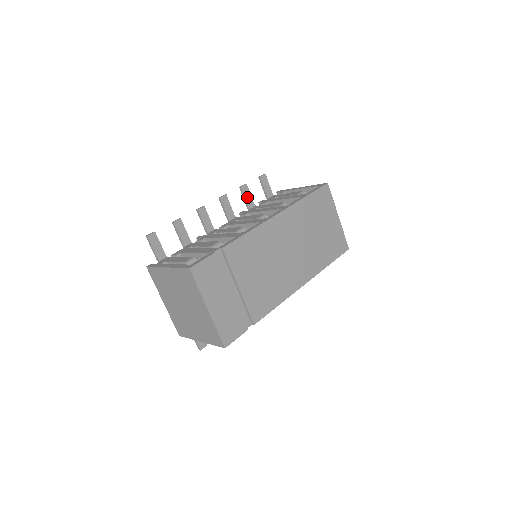
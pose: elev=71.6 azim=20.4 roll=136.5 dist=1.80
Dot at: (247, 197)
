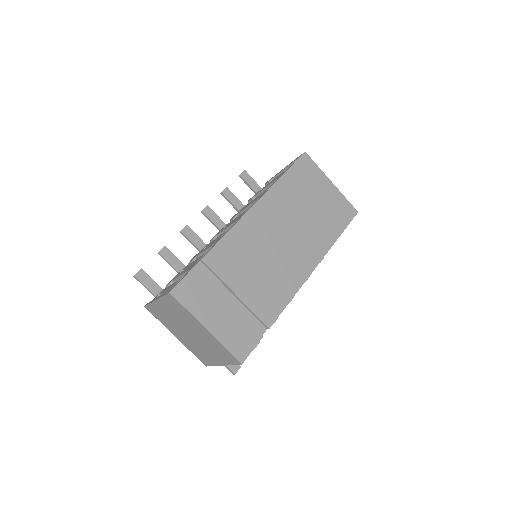
Dot at: (232, 200)
